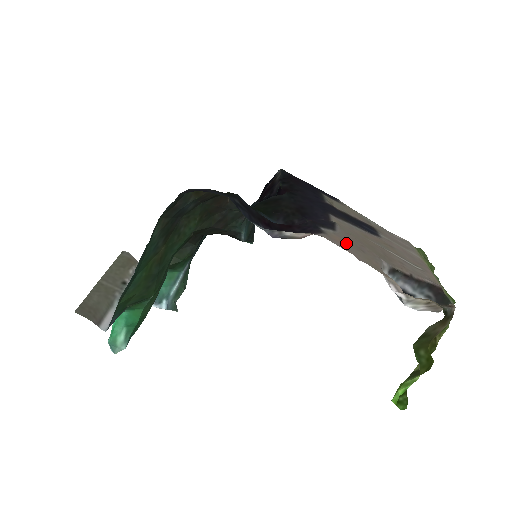
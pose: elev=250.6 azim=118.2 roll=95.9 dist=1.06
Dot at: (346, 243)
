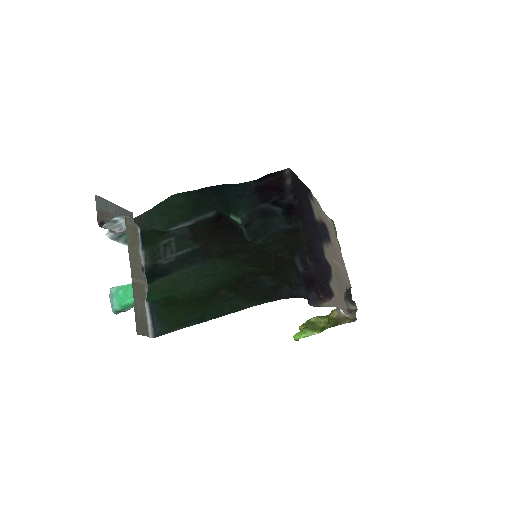
Dot at: occluded
